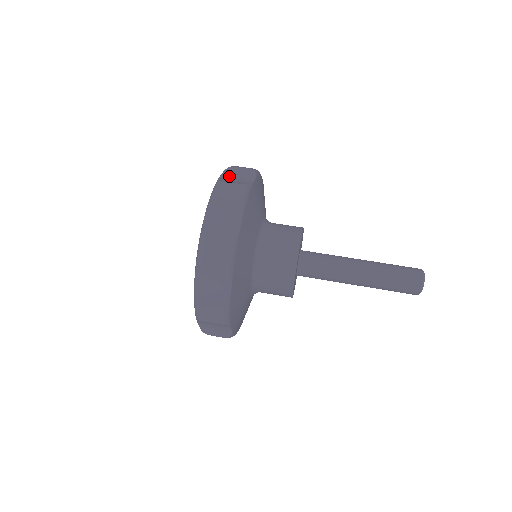
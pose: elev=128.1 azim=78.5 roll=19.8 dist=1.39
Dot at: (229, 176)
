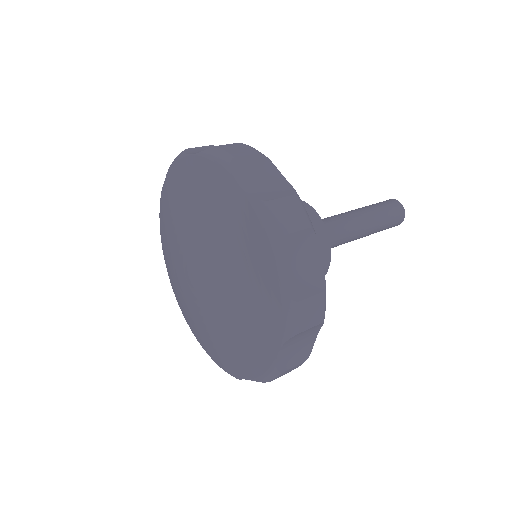
Dot at: occluded
